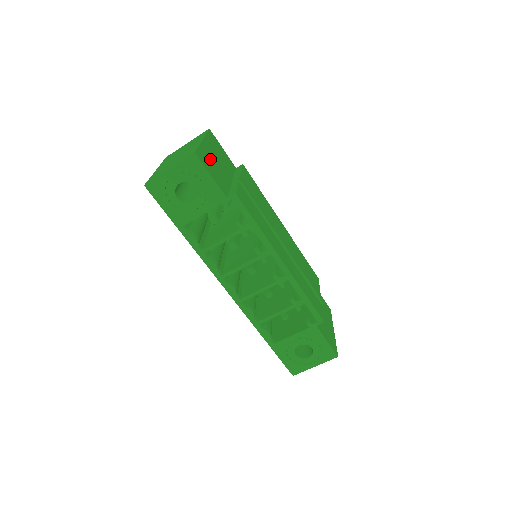
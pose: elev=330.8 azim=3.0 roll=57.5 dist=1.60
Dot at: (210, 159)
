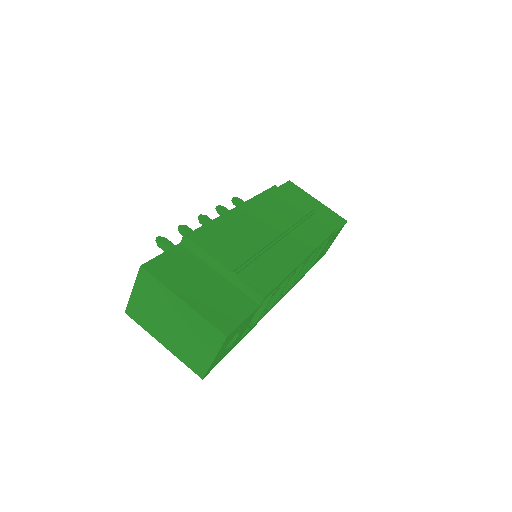
Dot at: (211, 304)
